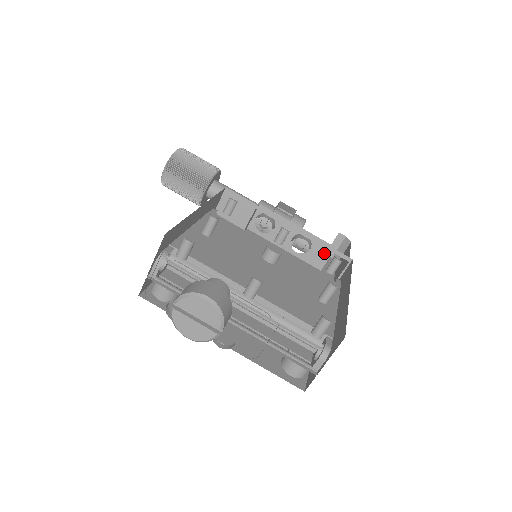
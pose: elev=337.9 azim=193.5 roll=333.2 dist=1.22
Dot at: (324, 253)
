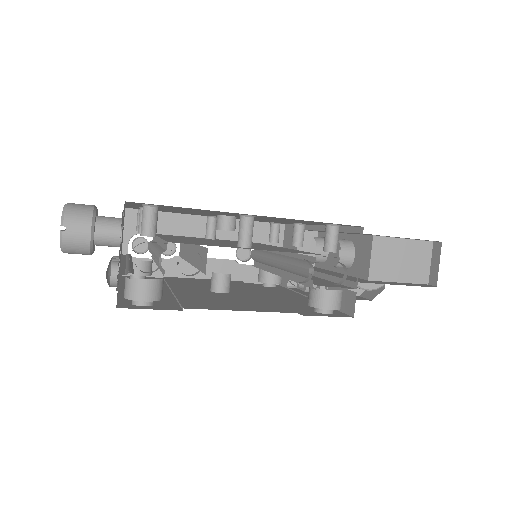
Dot at: (366, 252)
